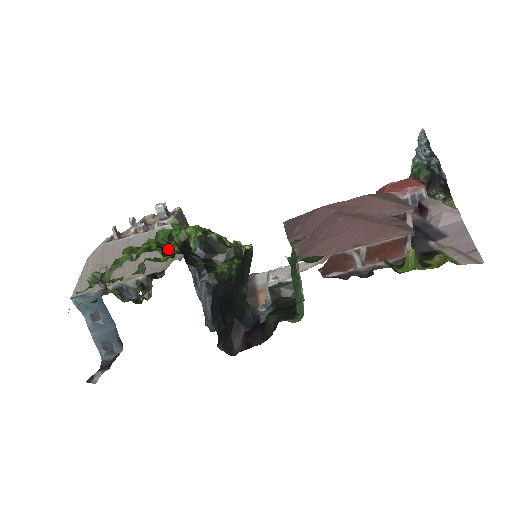
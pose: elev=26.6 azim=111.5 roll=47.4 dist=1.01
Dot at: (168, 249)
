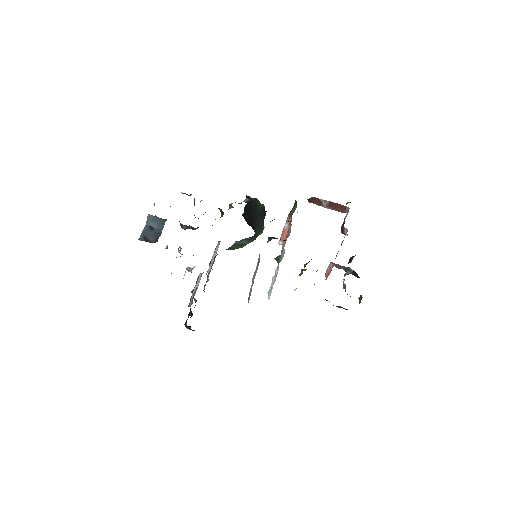
Dot at: occluded
